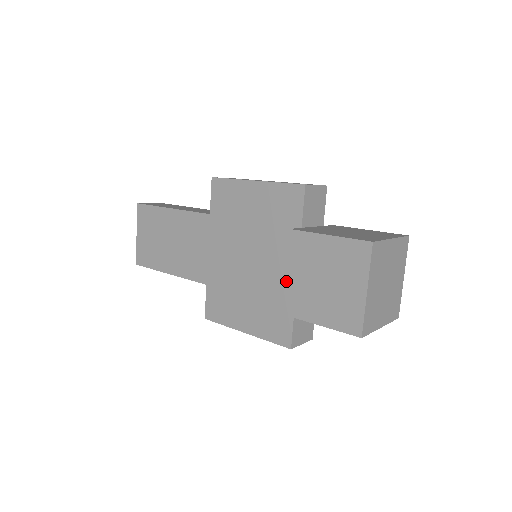
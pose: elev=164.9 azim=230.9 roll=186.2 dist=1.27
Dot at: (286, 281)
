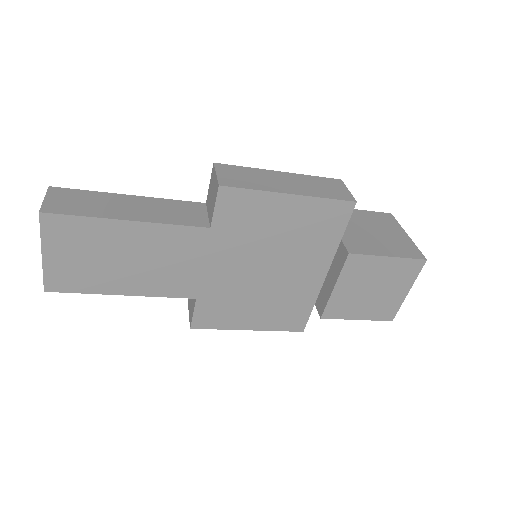
Dot at: (332, 294)
